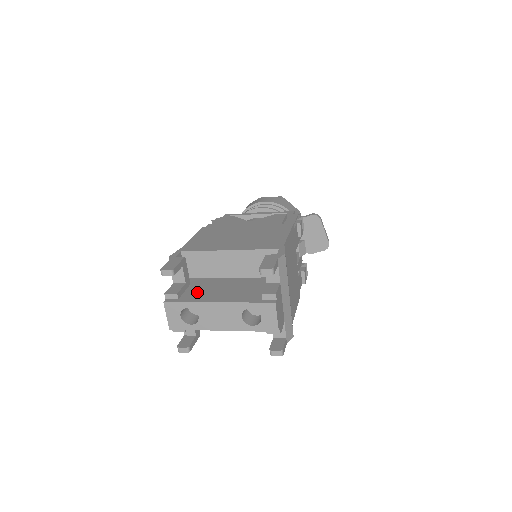
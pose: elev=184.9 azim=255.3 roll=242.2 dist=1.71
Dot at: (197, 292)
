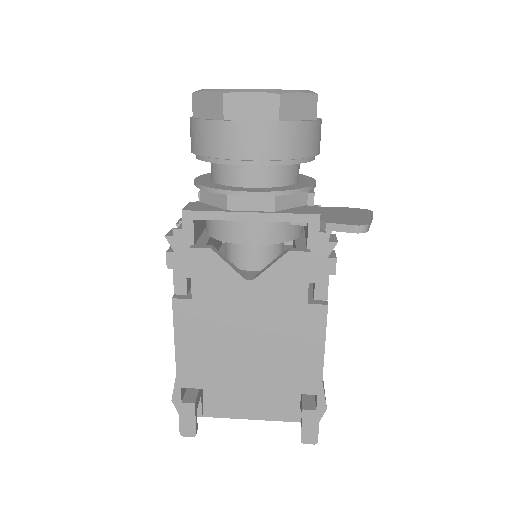
Dot at: (219, 399)
